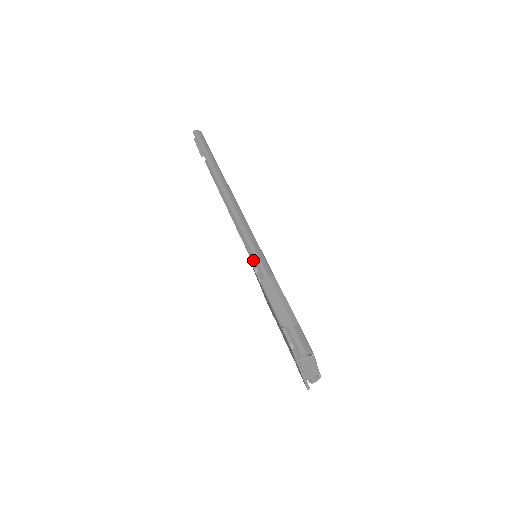
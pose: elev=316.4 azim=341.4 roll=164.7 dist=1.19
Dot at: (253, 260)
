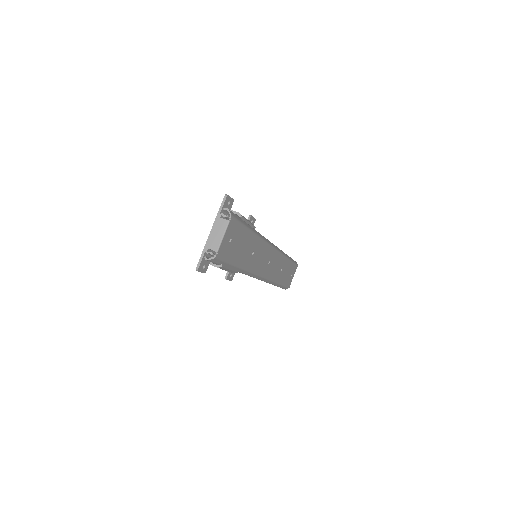
Dot at: occluded
